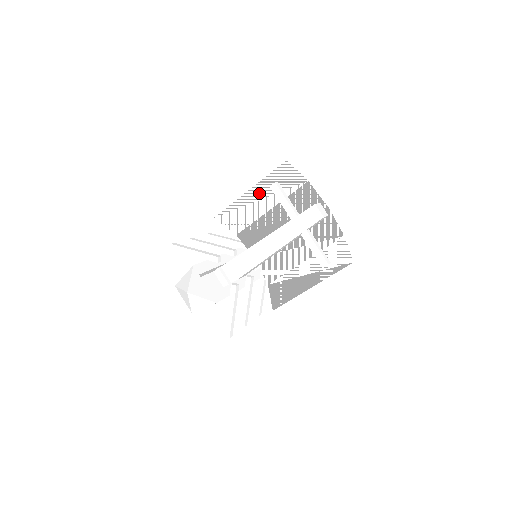
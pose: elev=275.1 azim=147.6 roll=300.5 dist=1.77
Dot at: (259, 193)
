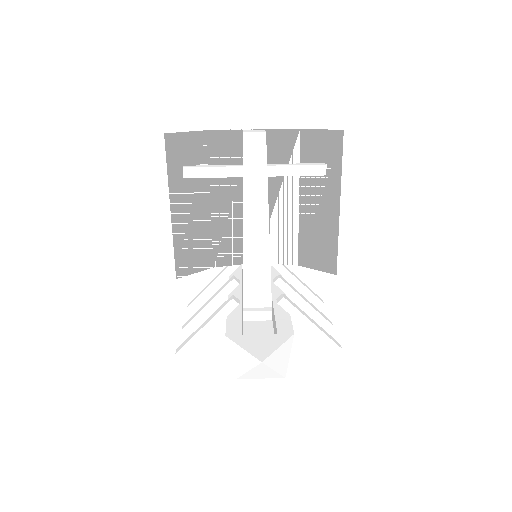
Dot at: (182, 200)
